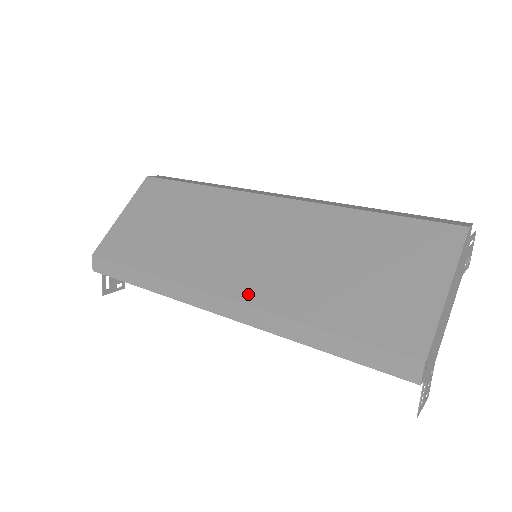
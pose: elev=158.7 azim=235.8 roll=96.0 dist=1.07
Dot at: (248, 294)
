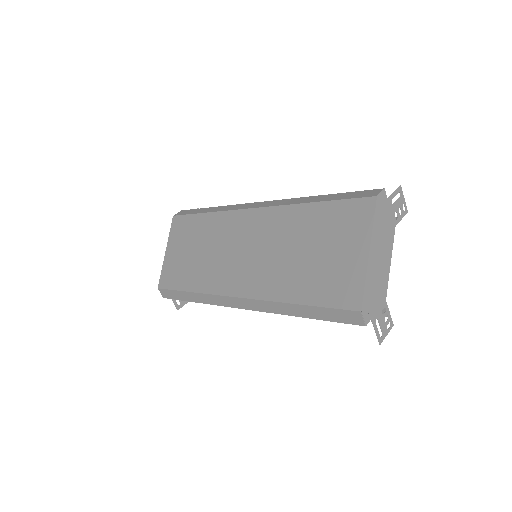
Dot at: (252, 291)
